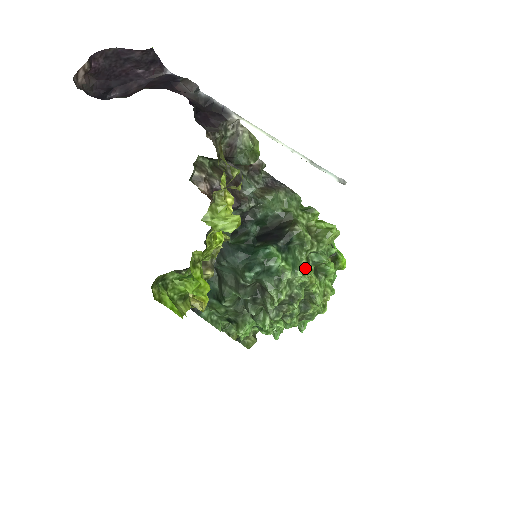
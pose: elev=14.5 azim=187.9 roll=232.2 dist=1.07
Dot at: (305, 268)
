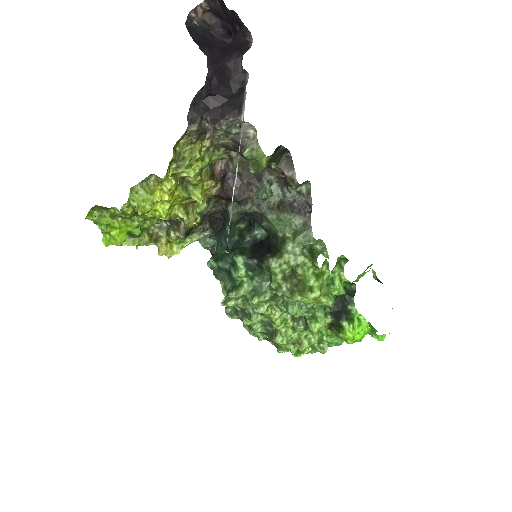
Dot at: (268, 301)
